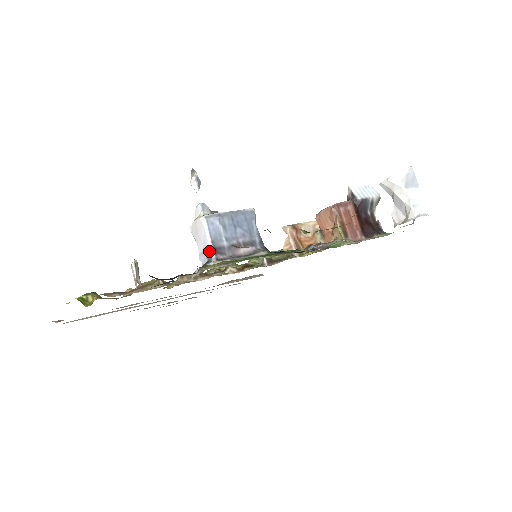
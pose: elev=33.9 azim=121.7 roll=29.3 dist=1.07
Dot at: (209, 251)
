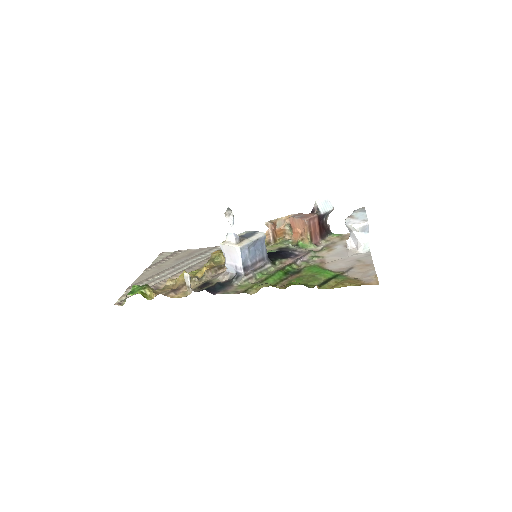
Dot at: (240, 269)
